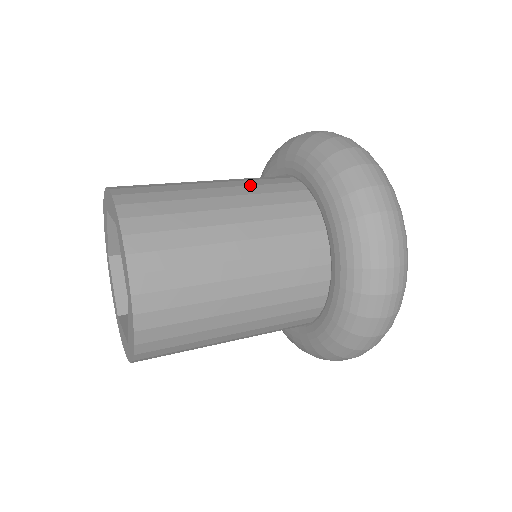
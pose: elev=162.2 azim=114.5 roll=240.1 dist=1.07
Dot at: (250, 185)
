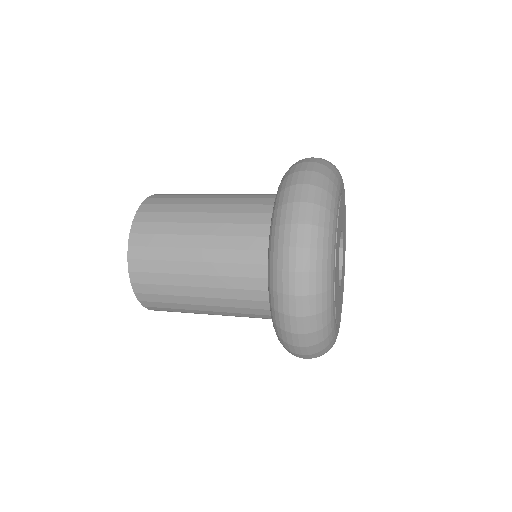
Dot at: (228, 223)
